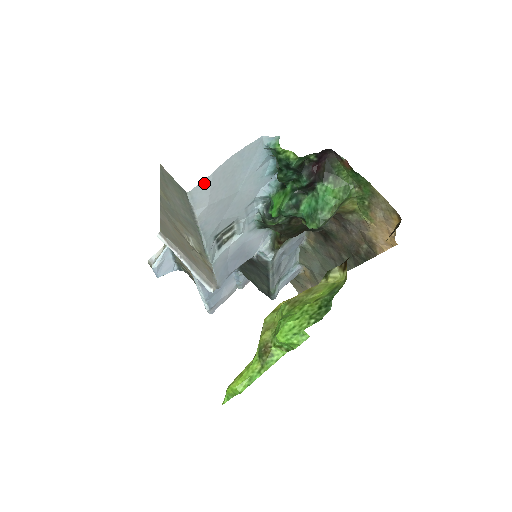
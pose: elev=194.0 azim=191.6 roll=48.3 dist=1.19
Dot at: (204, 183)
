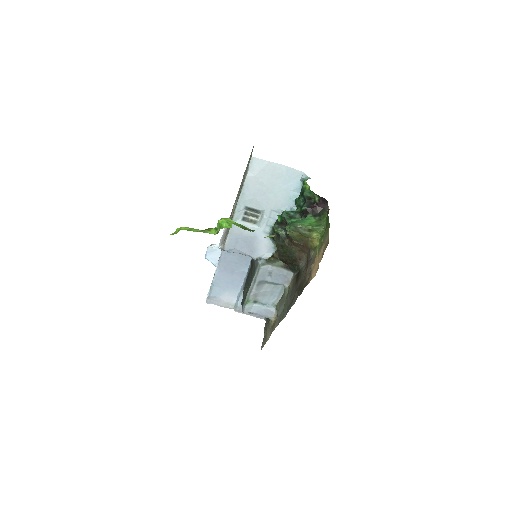
Dot at: (262, 162)
